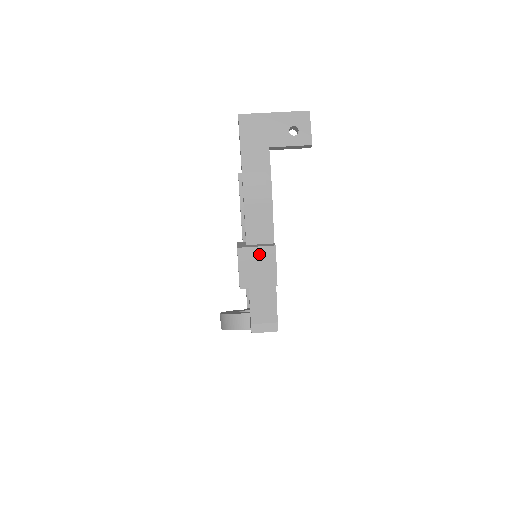
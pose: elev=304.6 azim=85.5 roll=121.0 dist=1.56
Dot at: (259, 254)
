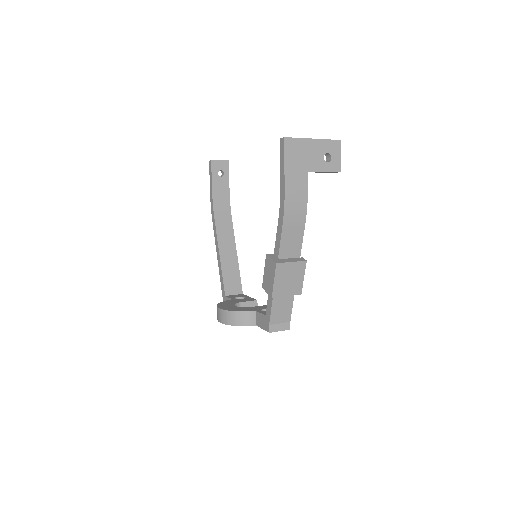
Dot at: (292, 268)
